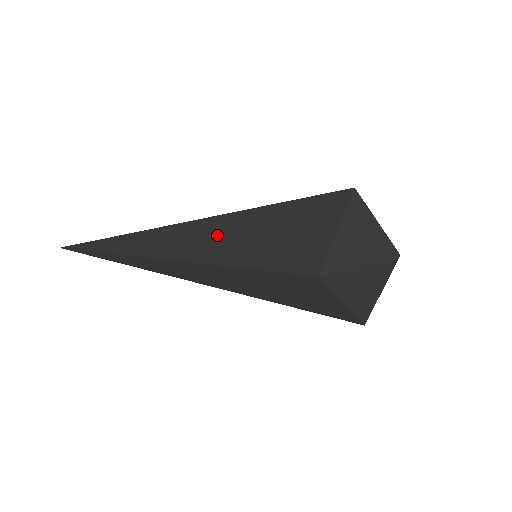
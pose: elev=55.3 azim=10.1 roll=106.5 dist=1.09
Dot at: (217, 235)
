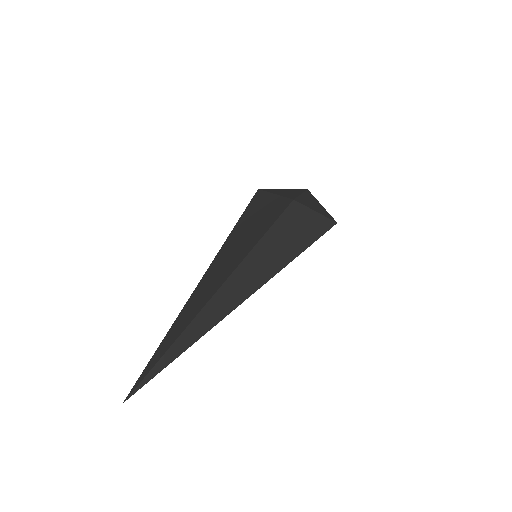
Dot at: (226, 258)
